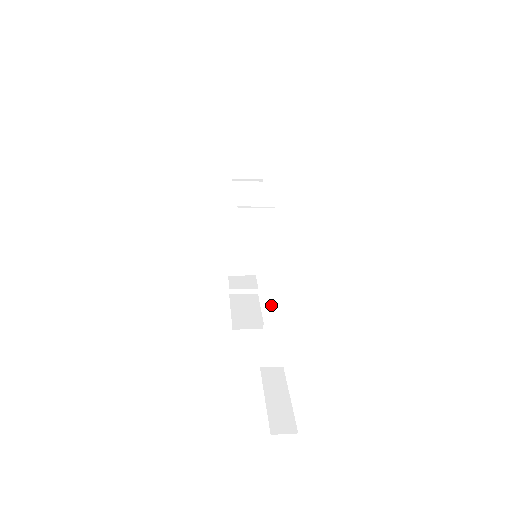
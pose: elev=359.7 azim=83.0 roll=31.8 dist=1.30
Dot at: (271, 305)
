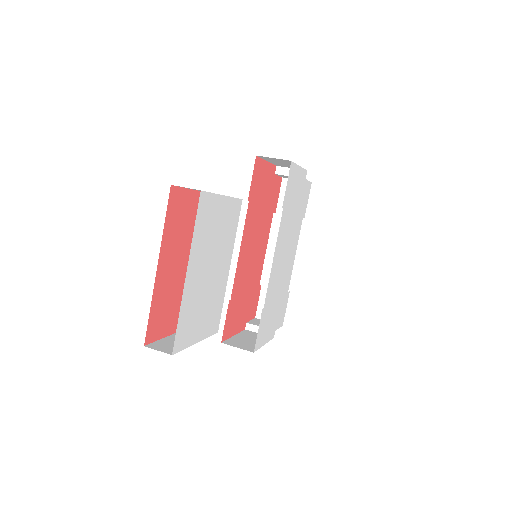
Dot at: occluded
